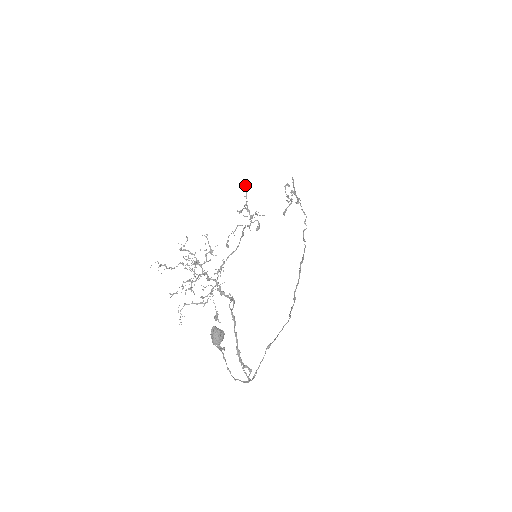
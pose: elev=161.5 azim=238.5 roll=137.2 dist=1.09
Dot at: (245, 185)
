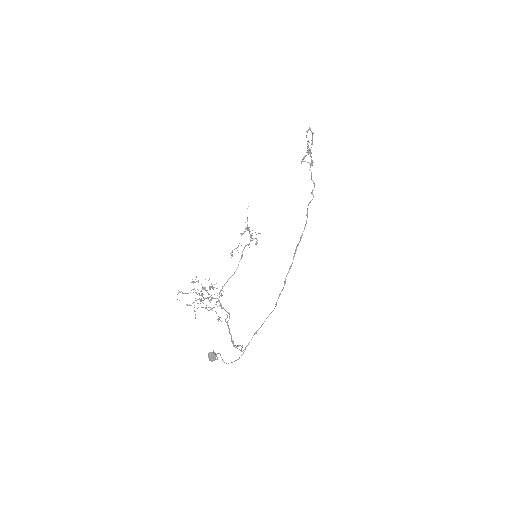
Dot at: occluded
